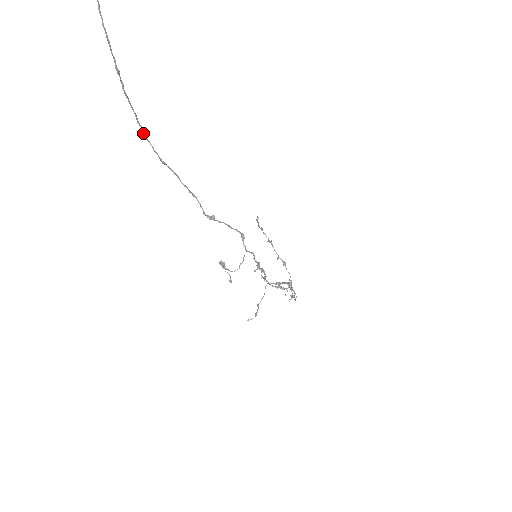
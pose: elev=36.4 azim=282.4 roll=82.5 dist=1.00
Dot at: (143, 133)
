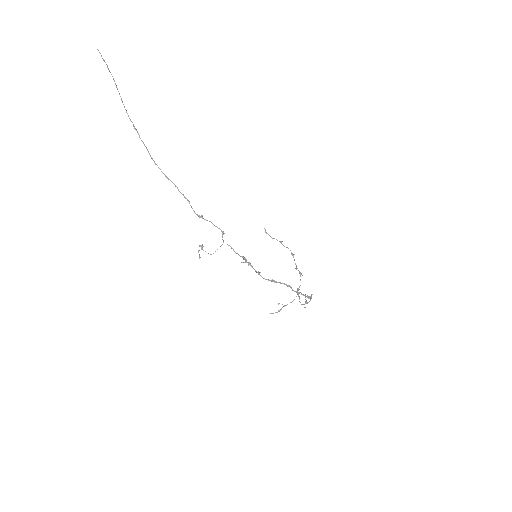
Dot at: (154, 161)
